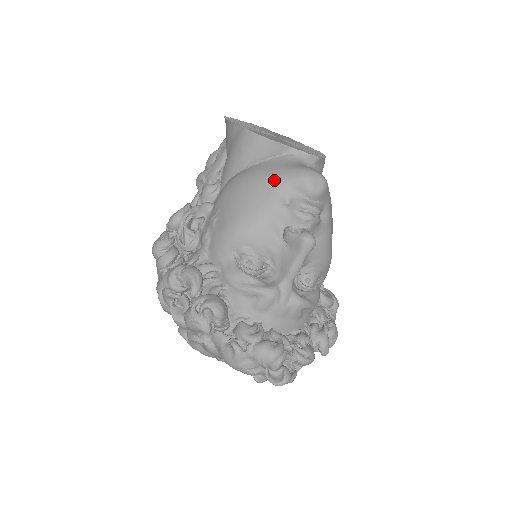
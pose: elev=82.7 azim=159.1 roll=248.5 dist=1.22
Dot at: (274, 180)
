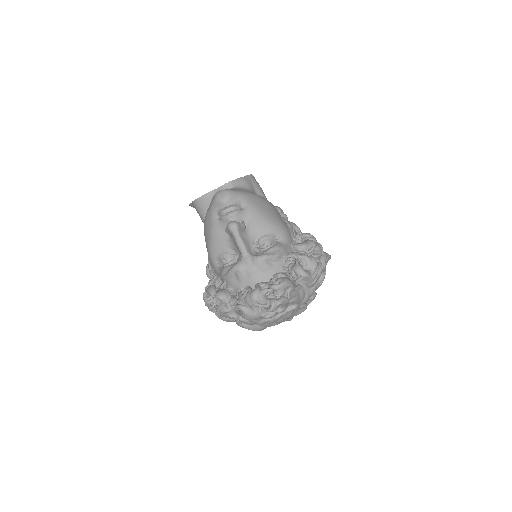
Dot at: (209, 213)
